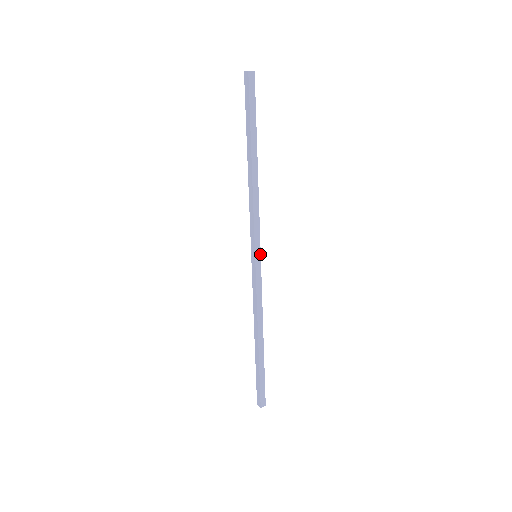
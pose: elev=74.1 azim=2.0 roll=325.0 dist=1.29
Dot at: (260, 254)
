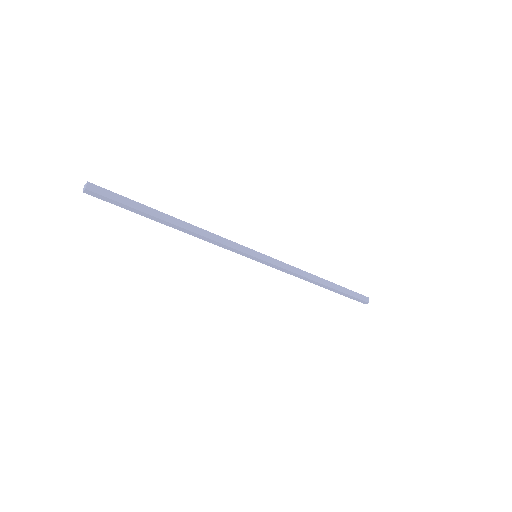
Dot at: (256, 257)
